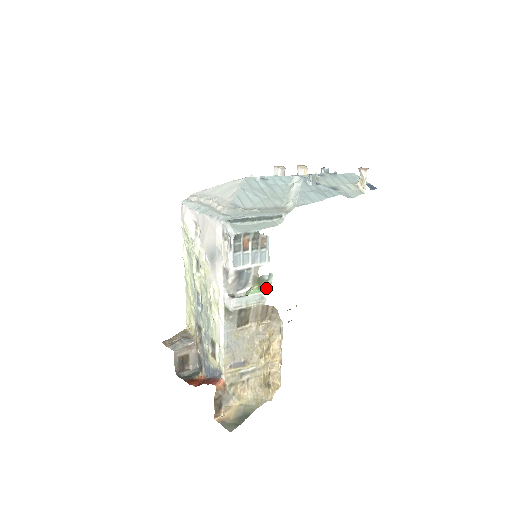
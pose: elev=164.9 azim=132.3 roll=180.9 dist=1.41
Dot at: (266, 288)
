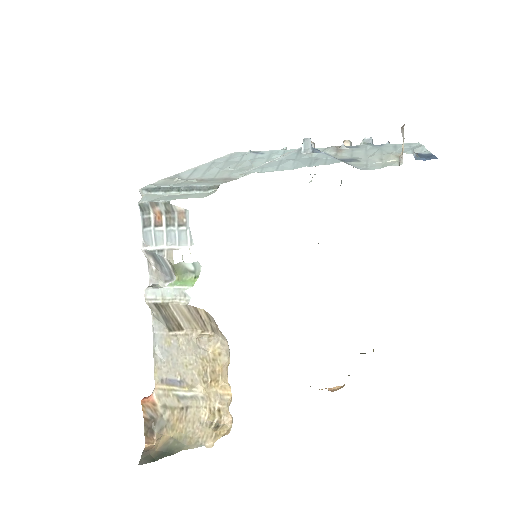
Dot at: (192, 282)
